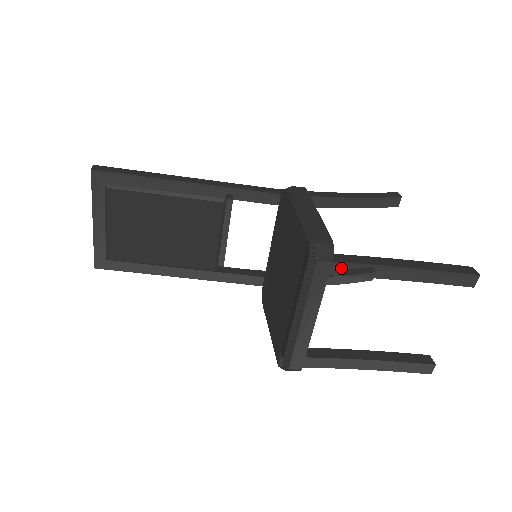
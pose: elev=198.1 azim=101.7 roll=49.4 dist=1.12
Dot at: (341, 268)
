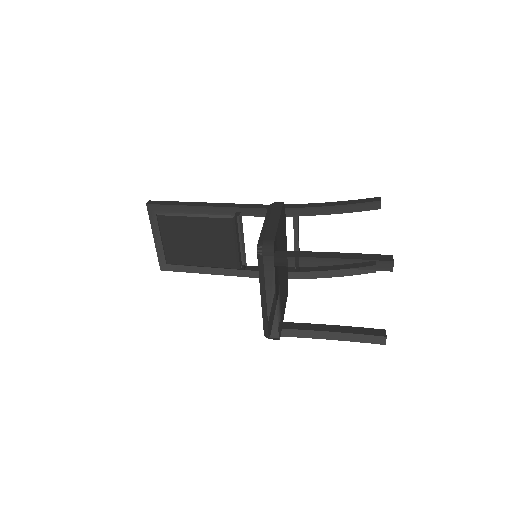
Dot at: (282, 261)
